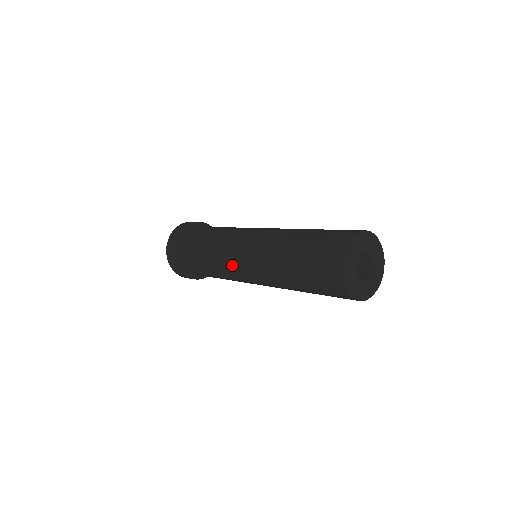
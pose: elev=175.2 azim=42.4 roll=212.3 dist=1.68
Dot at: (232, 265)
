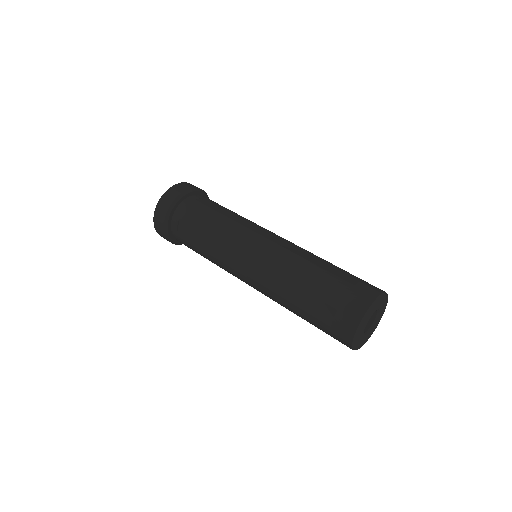
Dot at: occluded
